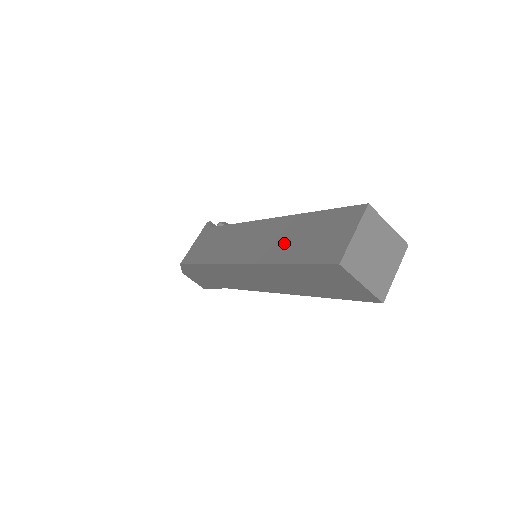
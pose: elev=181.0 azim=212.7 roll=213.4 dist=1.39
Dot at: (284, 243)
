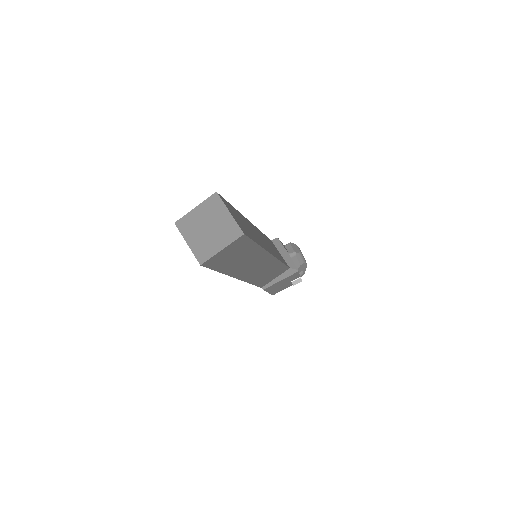
Dot at: occluded
